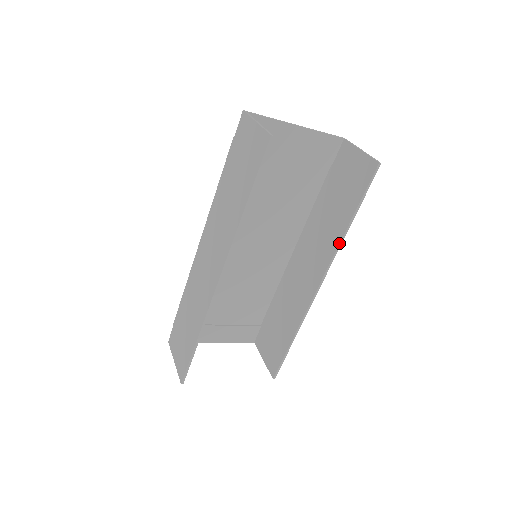
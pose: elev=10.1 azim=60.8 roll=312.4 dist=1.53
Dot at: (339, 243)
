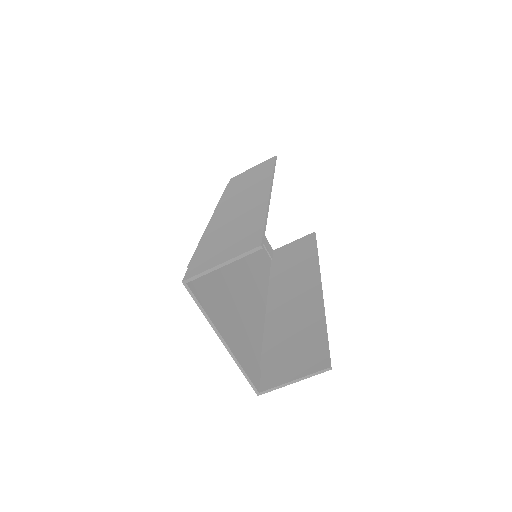
Dot at: (317, 260)
